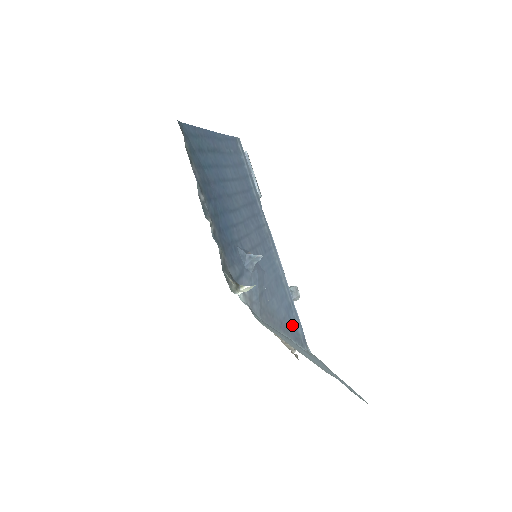
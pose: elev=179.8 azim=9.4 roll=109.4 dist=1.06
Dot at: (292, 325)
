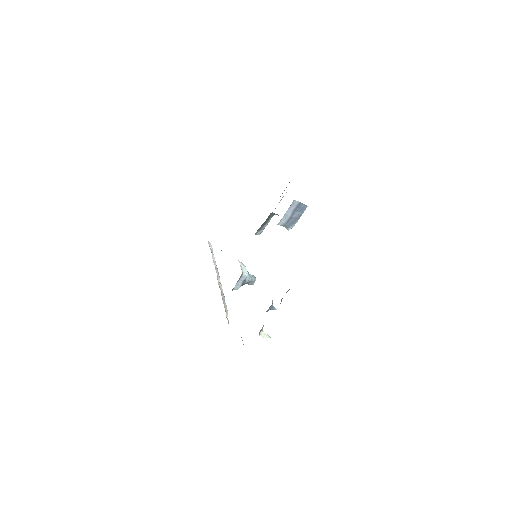
Dot at: occluded
